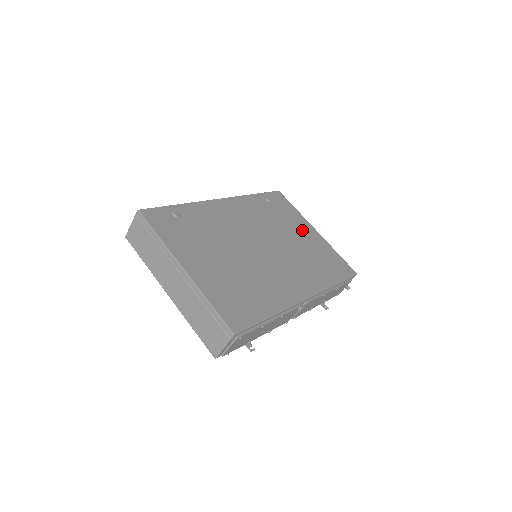
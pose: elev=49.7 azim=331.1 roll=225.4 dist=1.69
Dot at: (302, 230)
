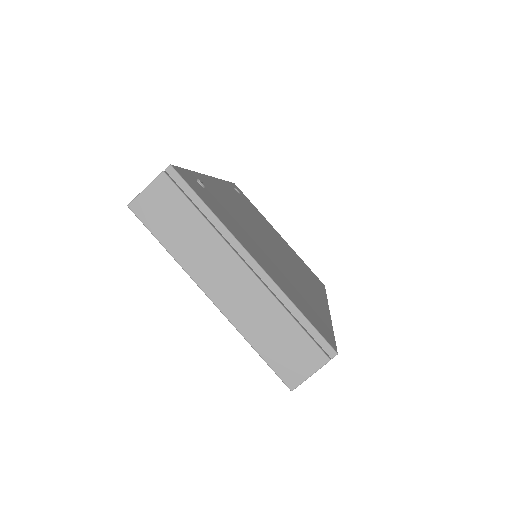
Dot at: (274, 232)
